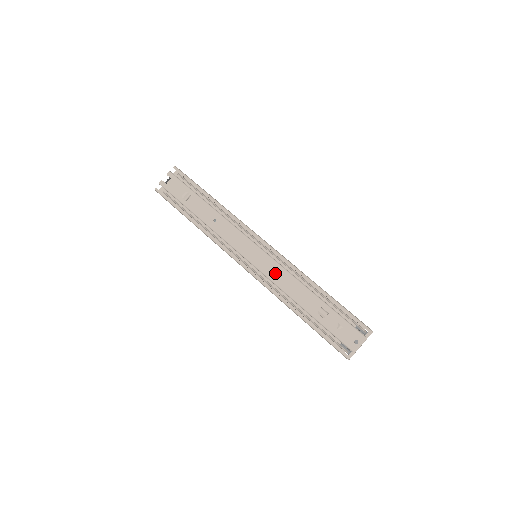
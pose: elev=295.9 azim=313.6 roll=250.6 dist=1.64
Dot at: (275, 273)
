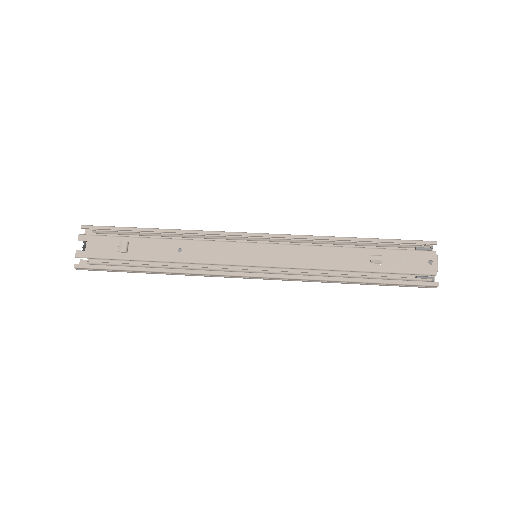
Dot at: (293, 256)
